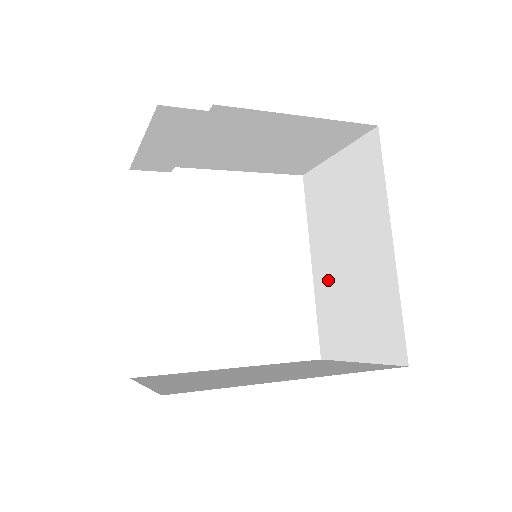
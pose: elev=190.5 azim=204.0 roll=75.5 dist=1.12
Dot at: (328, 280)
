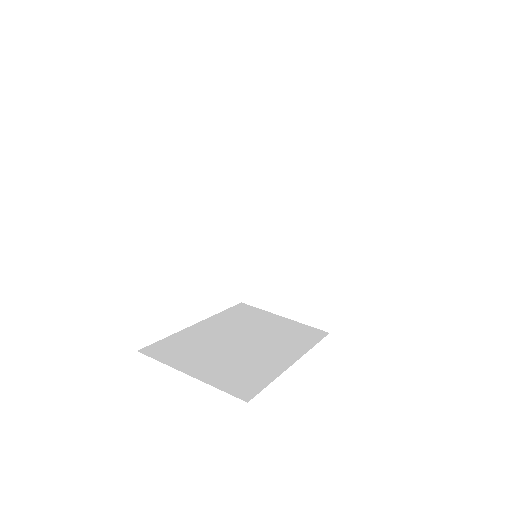
Dot at: (268, 251)
